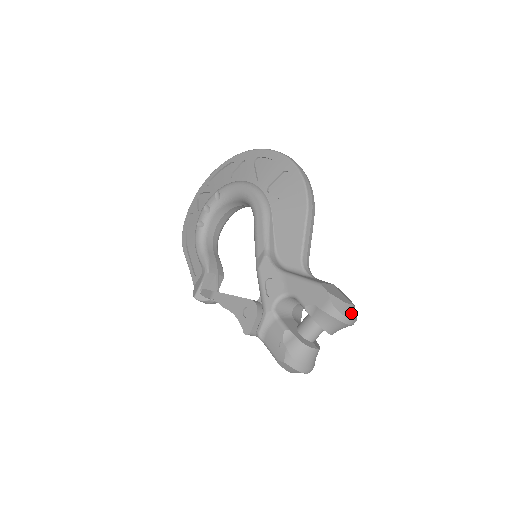
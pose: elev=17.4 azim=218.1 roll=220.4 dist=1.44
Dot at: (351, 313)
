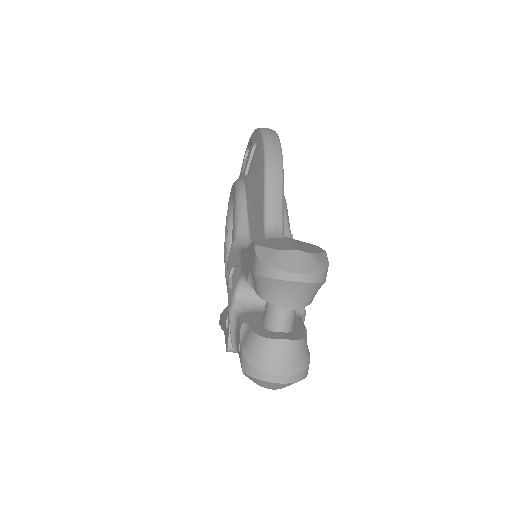
Dot at: (293, 263)
